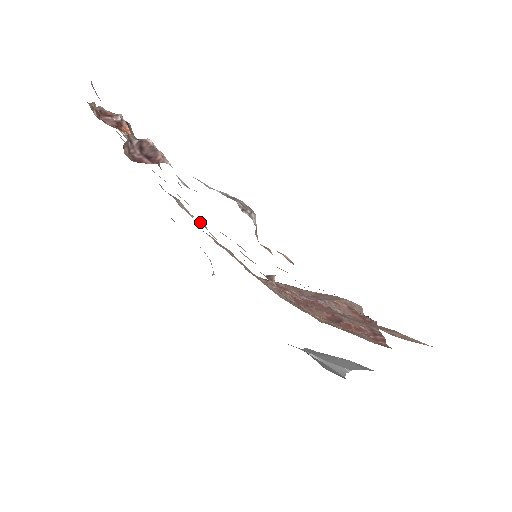
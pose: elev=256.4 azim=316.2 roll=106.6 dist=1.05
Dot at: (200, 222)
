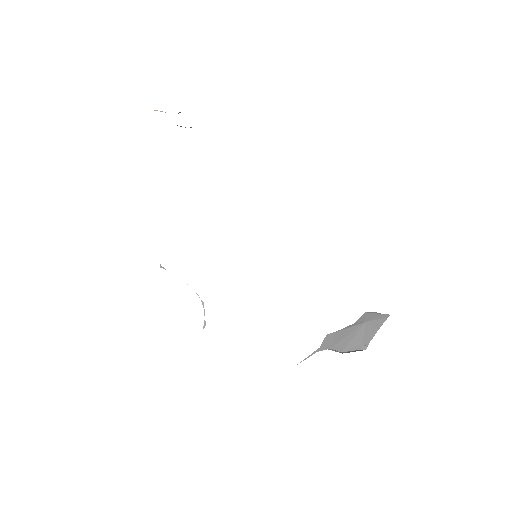
Dot at: occluded
